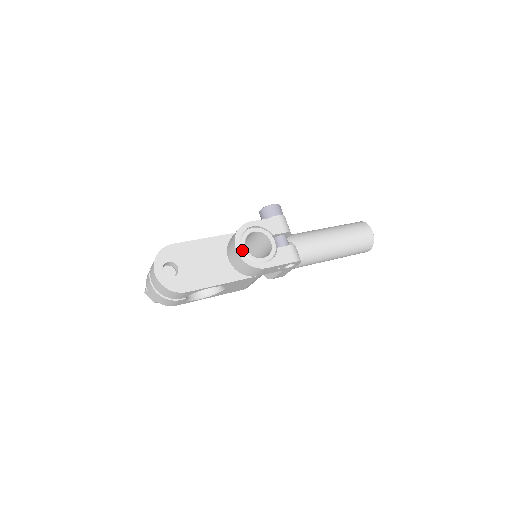
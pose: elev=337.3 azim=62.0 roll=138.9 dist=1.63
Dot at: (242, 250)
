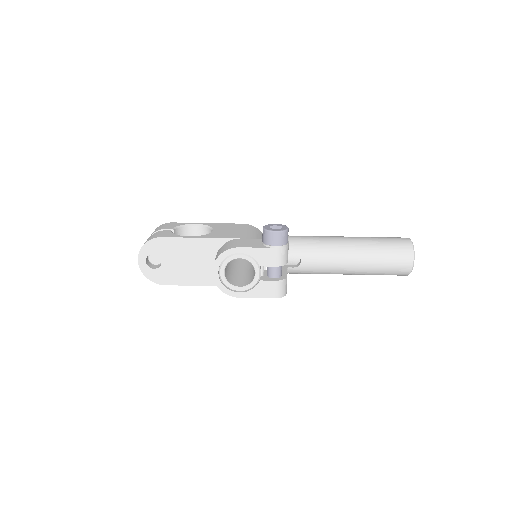
Dot at: (219, 274)
